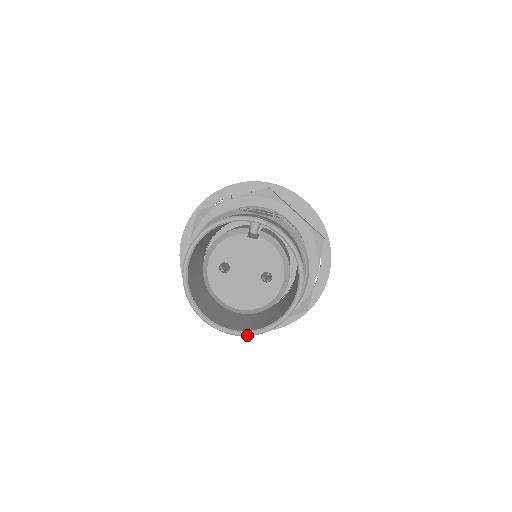
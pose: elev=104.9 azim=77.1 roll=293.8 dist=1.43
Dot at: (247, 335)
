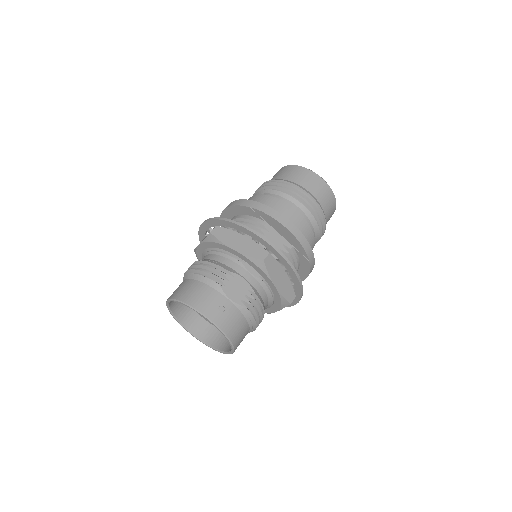
Dot at: (197, 339)
